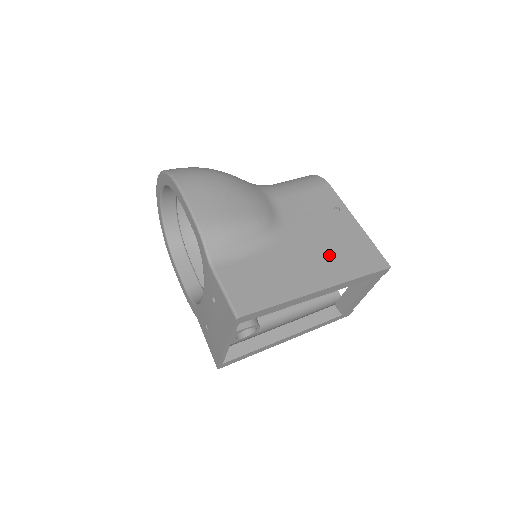
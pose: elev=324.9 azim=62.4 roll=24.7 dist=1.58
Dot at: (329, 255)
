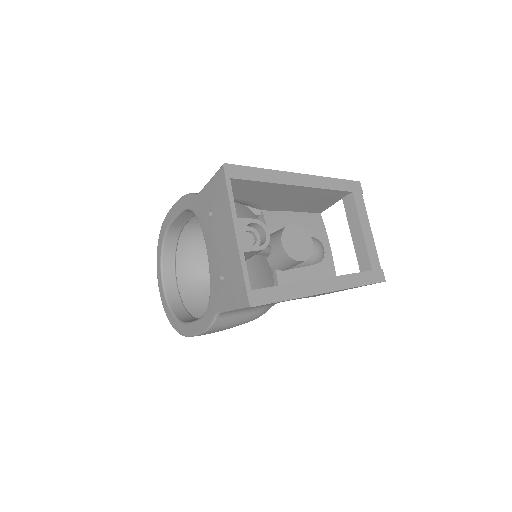
Dot at: occluded
